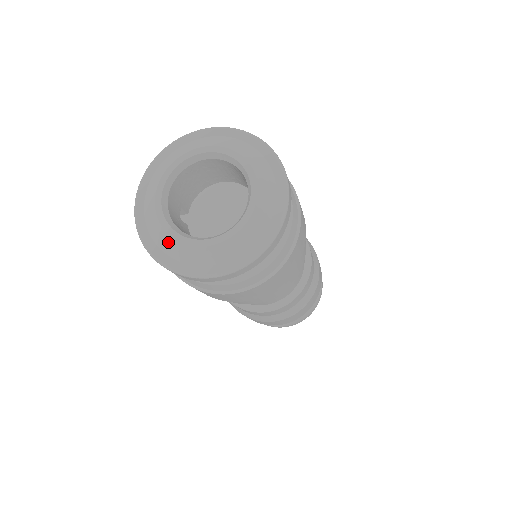
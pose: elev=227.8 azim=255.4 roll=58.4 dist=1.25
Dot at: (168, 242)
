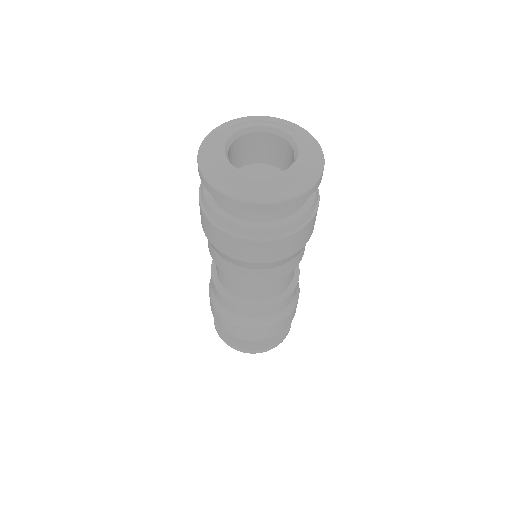
Dot at: (224, 171)
